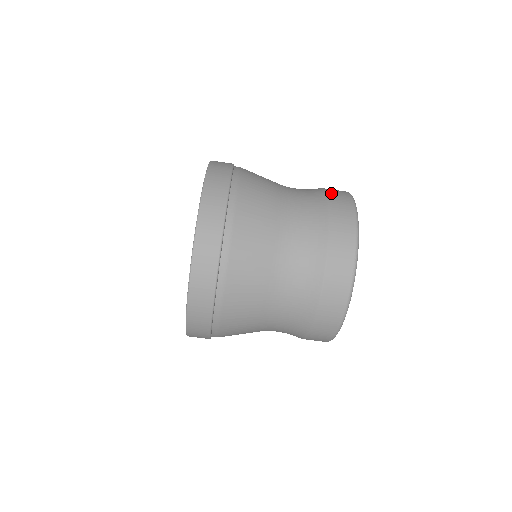
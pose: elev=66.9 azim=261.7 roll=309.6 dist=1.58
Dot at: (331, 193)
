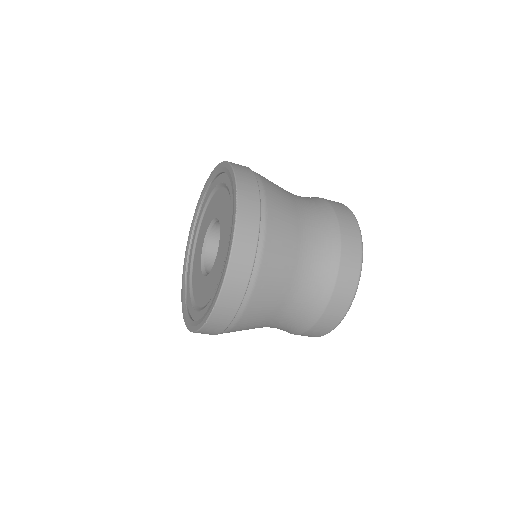
Dot at: (343, 225)
